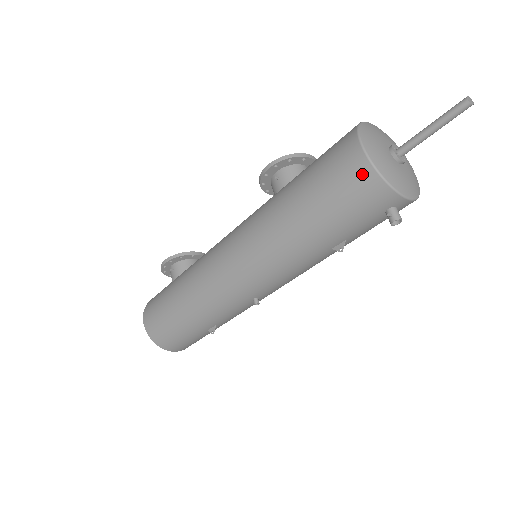
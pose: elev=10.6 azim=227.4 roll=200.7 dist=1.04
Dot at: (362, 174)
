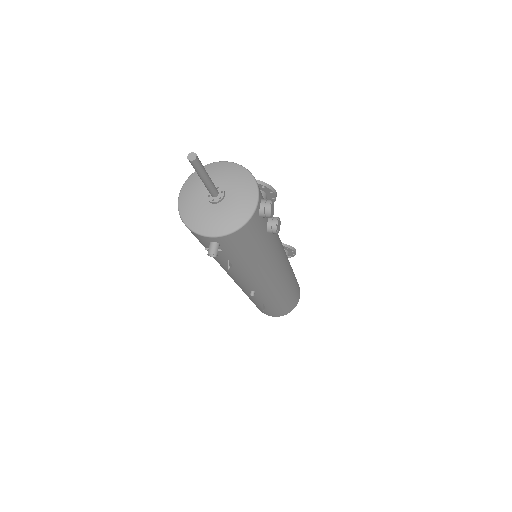
Dot at: occluded
